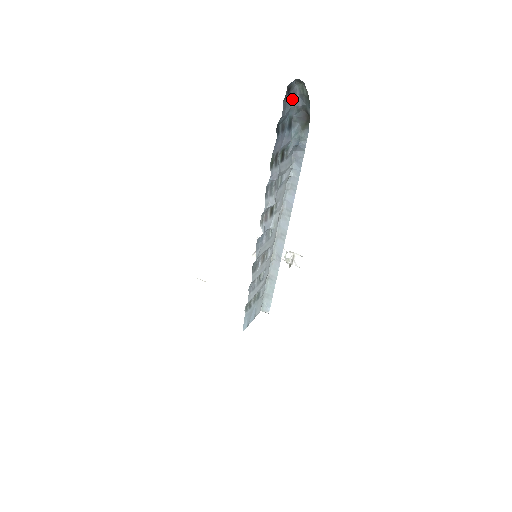
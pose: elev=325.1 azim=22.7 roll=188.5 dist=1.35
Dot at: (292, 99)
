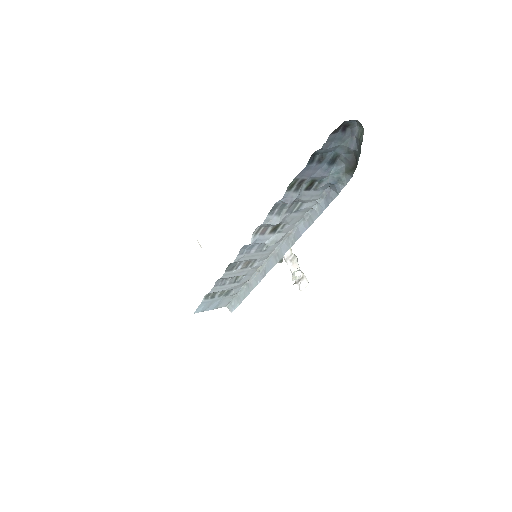
Dot at: (346, 137)
